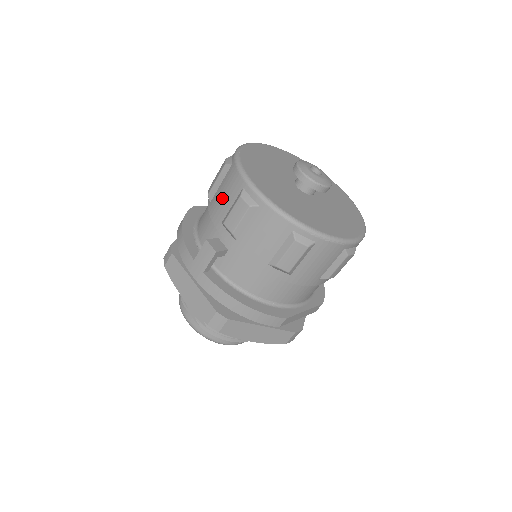
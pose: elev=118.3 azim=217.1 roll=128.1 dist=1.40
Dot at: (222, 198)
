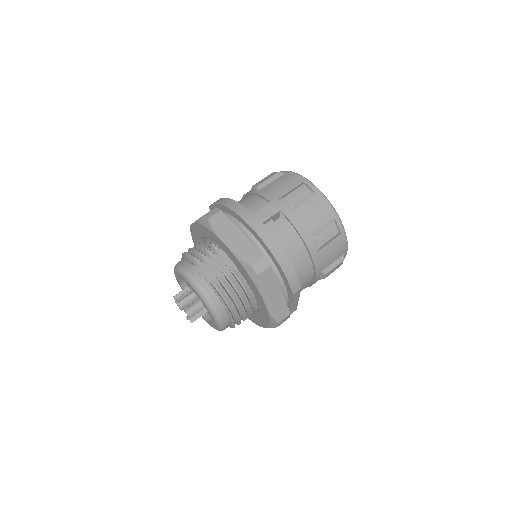
Dot at: (279, 186)
